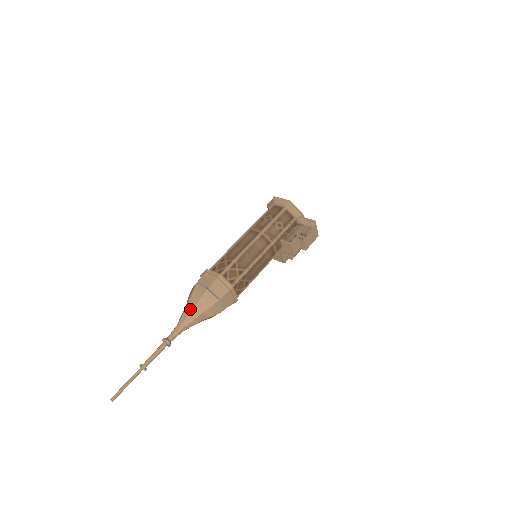
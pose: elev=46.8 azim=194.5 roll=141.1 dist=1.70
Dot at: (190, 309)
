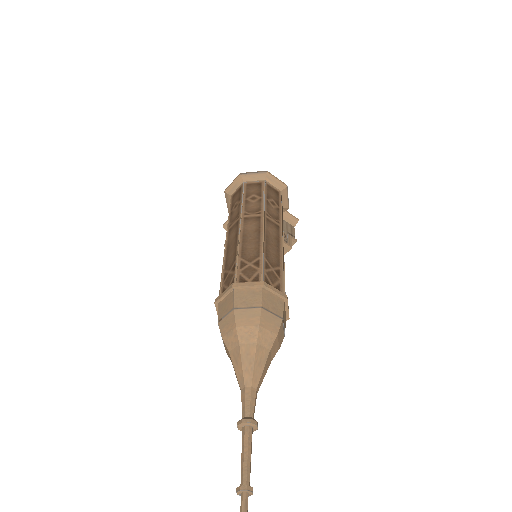
Dot at: (265, 356)
